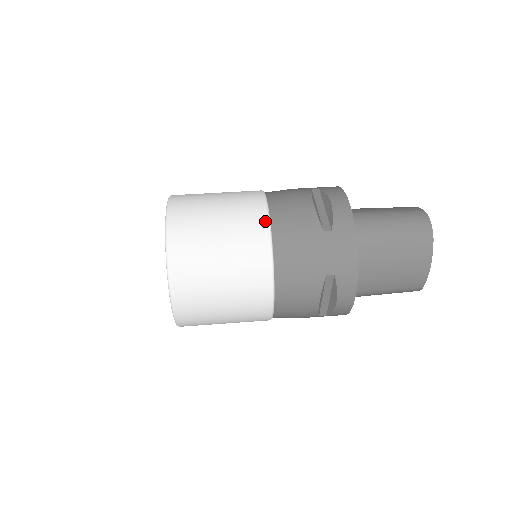
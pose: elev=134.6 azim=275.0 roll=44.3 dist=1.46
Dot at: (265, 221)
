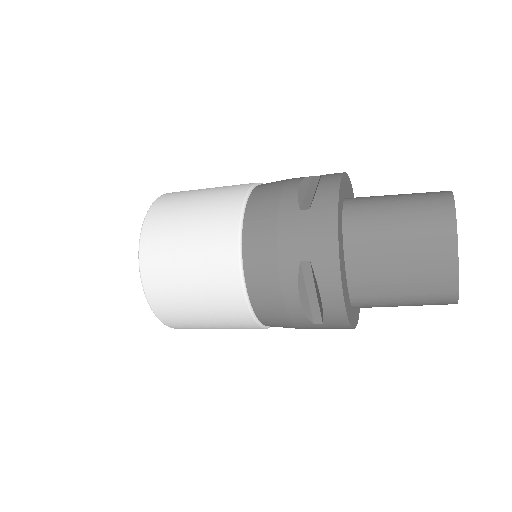
Dot at: (240, 203)
